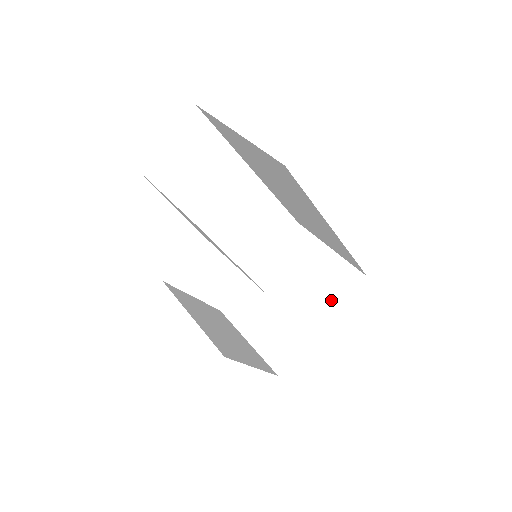
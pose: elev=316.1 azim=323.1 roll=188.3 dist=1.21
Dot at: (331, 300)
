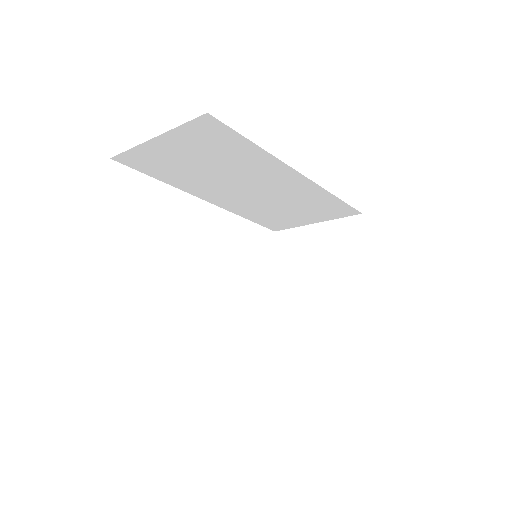
Dot at: (351, 257)
